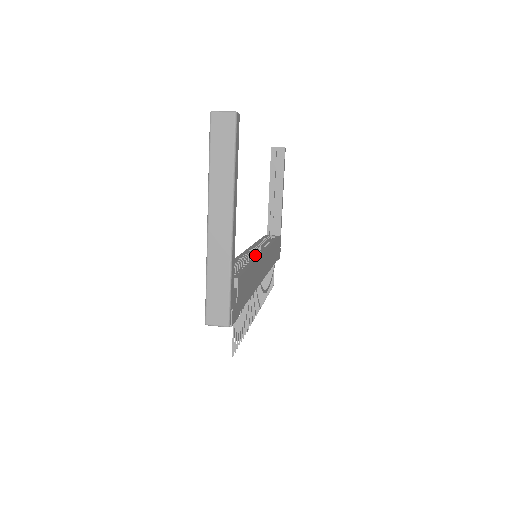
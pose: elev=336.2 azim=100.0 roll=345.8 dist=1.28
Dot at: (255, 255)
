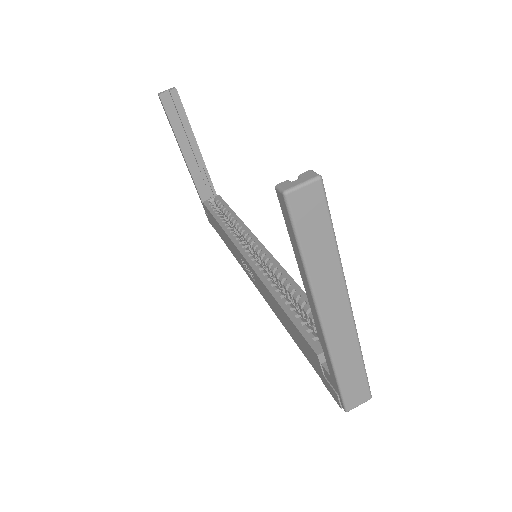
Dot at: (273, 265)
